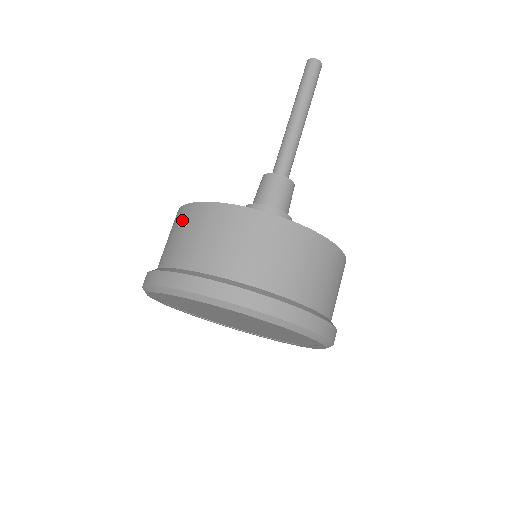
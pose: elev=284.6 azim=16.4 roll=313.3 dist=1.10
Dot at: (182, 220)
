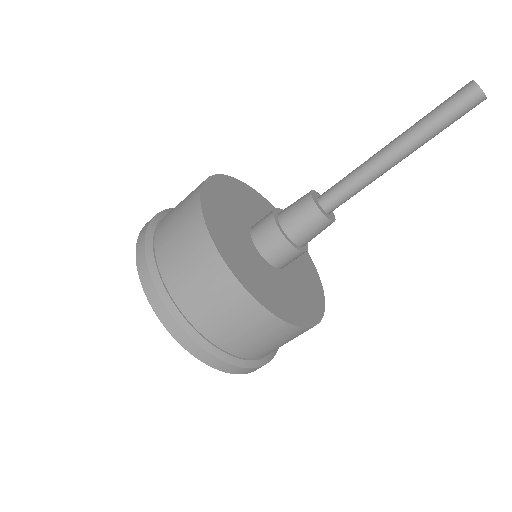
Dot at: (229, 298)
